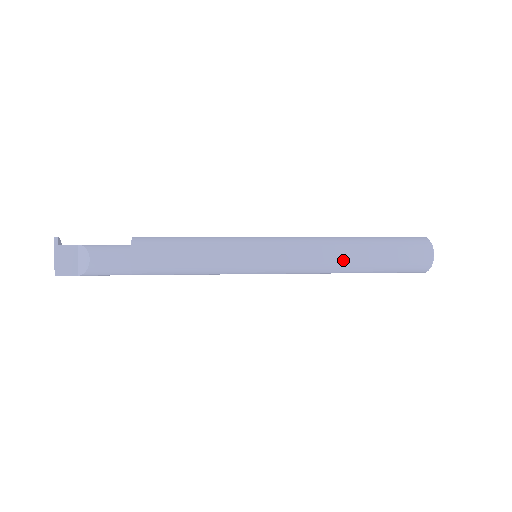
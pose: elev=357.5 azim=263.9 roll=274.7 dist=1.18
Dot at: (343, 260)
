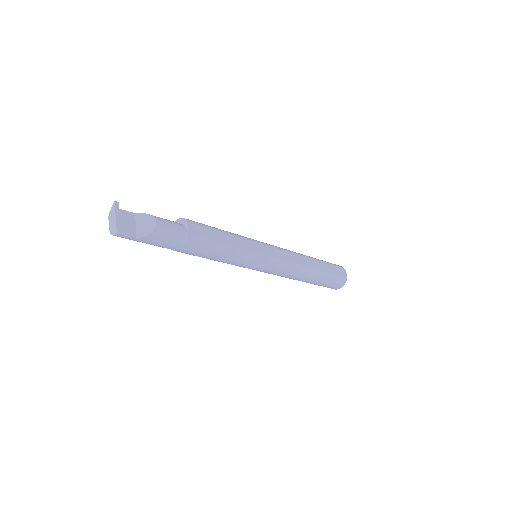
Dot at: (309, 266)
